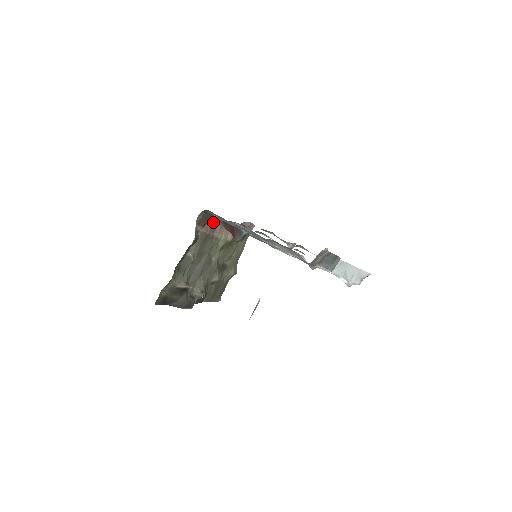
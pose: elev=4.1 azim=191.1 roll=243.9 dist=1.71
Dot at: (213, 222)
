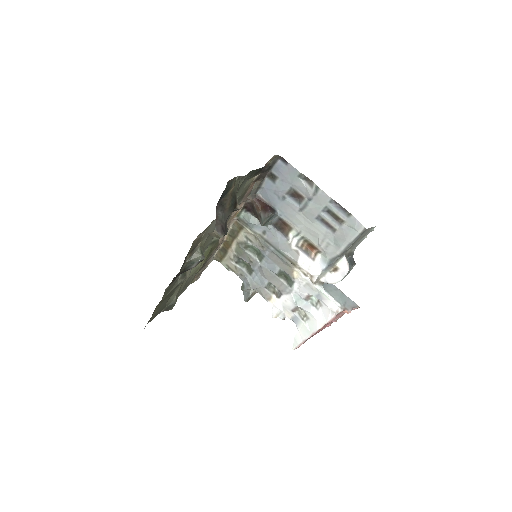
Dot at: (253, 189)
